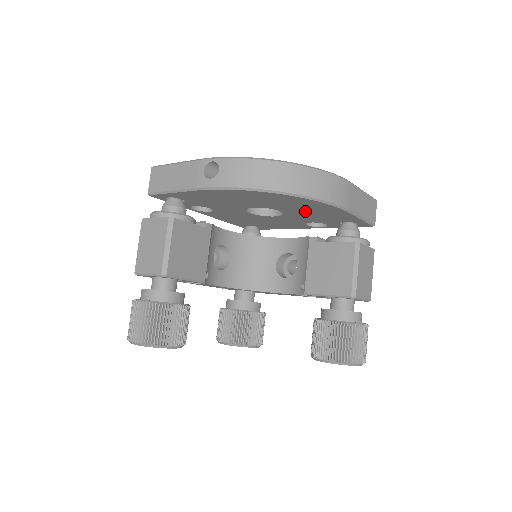
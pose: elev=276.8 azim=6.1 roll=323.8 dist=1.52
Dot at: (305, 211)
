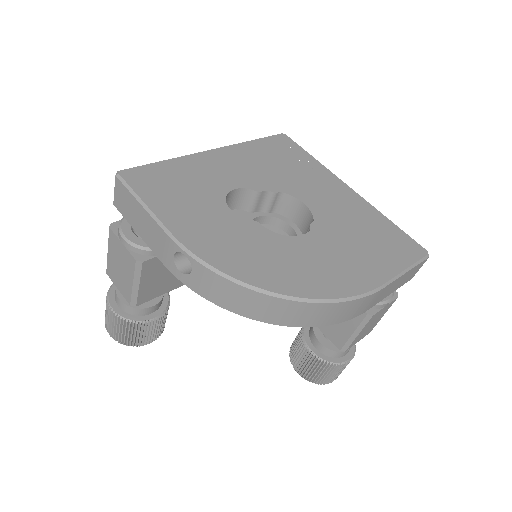
Dot at: occluded
